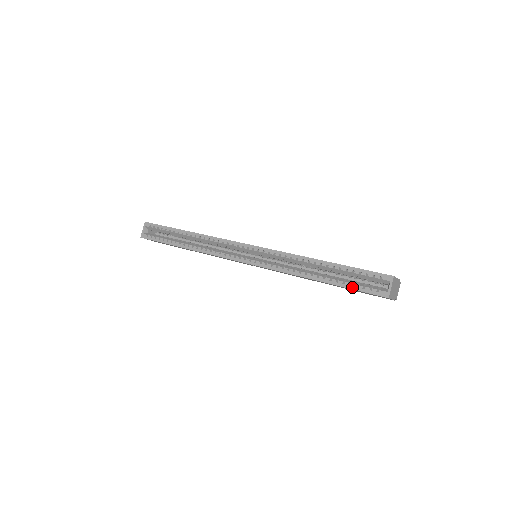
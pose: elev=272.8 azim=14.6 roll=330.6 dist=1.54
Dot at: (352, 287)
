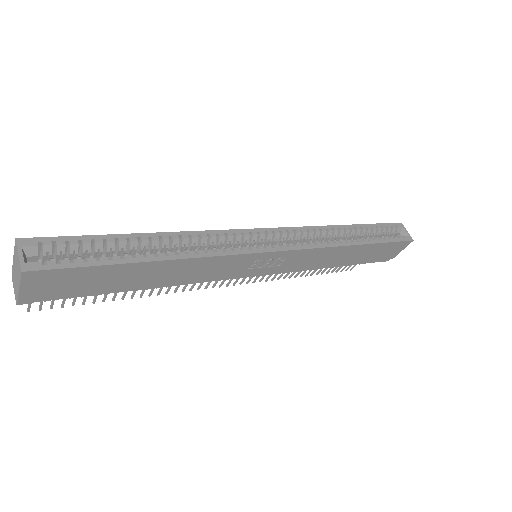
Dot at: (388, 240)
